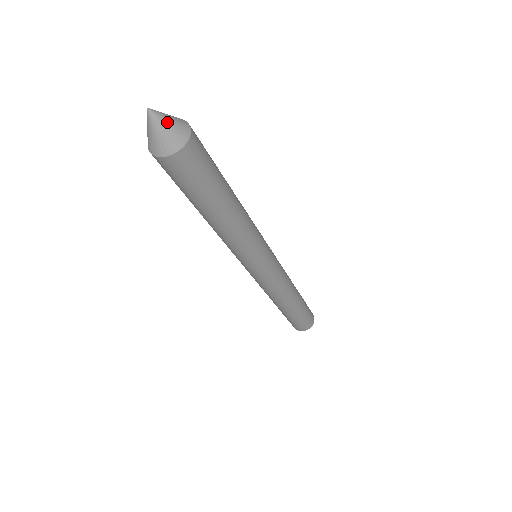
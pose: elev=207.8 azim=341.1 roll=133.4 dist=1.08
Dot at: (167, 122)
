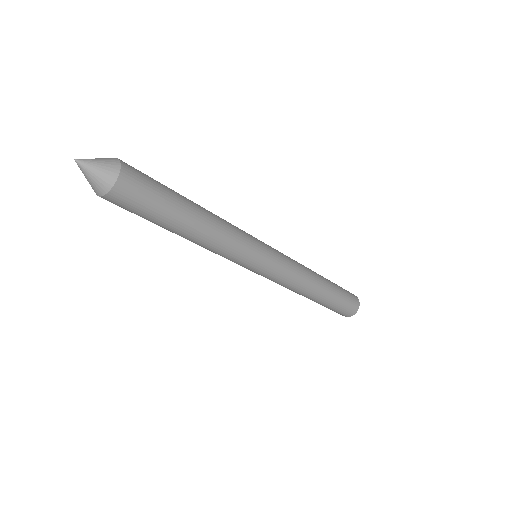
Dot at: (90, 175)
